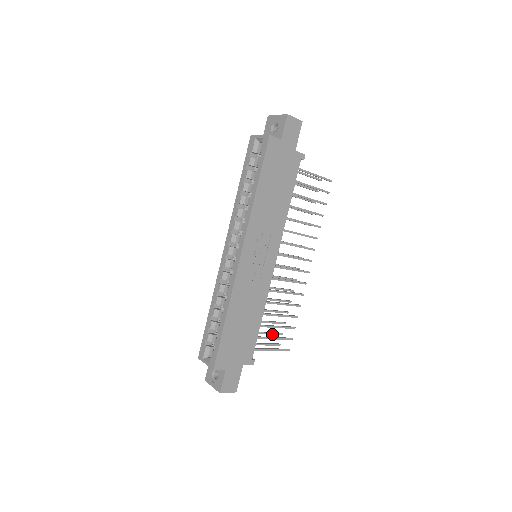
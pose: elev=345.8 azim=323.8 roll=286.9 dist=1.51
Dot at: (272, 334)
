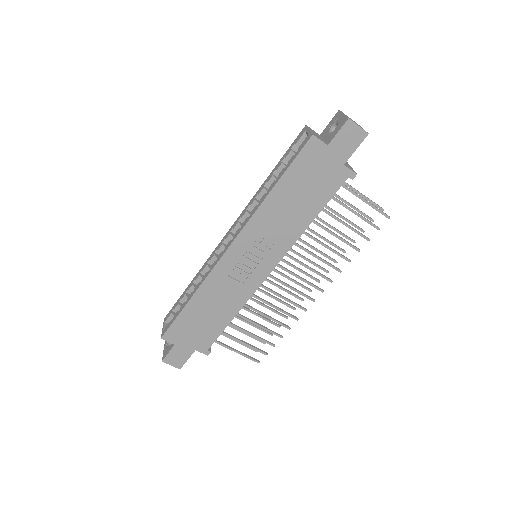
Dot at: (252, 337)
